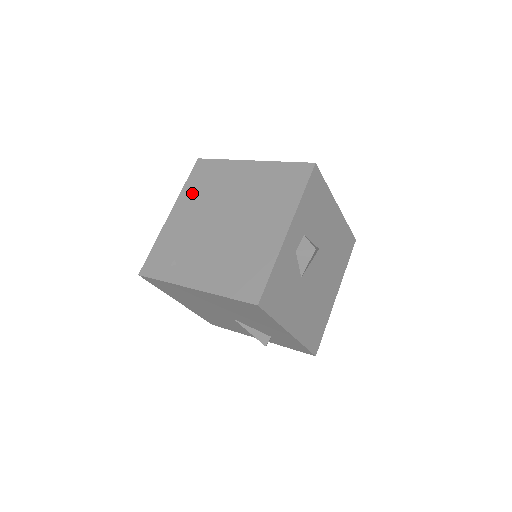
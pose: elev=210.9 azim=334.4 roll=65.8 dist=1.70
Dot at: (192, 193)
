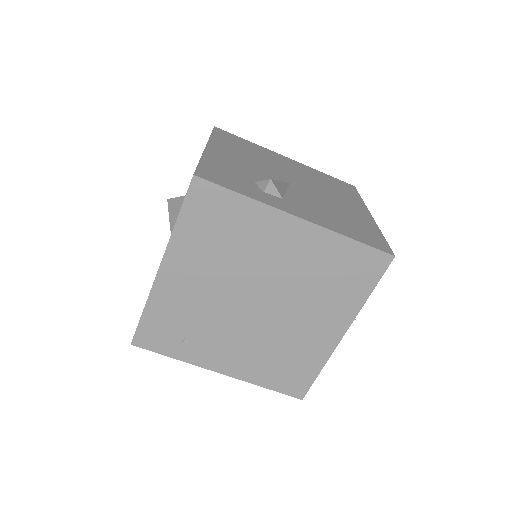
Dot at: (195, 244)
